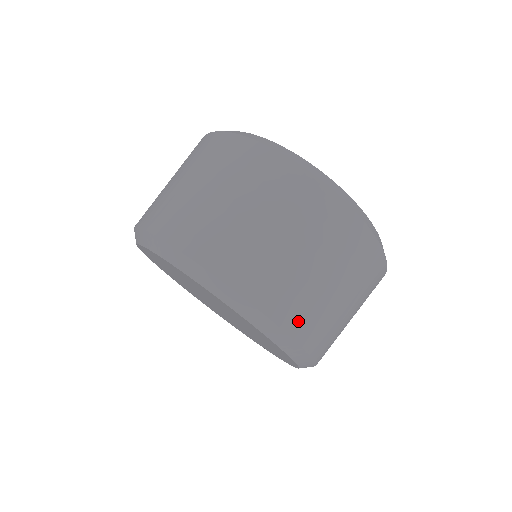
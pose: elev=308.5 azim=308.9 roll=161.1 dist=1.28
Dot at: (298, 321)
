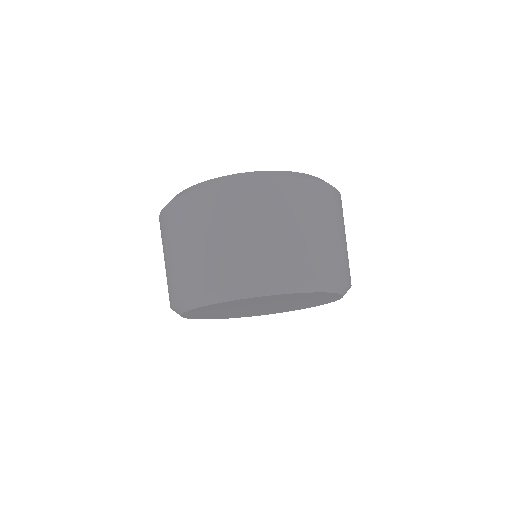
Dot at: occluded
